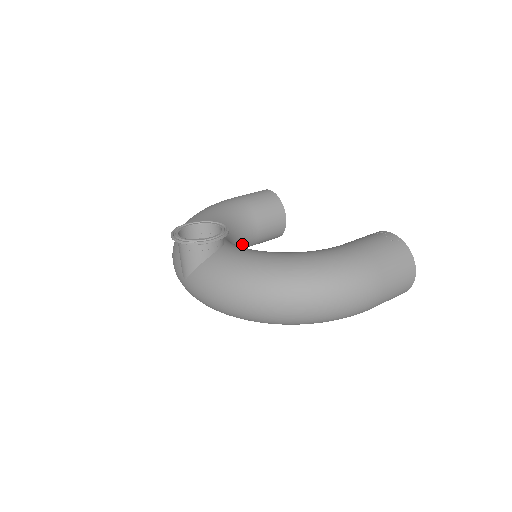
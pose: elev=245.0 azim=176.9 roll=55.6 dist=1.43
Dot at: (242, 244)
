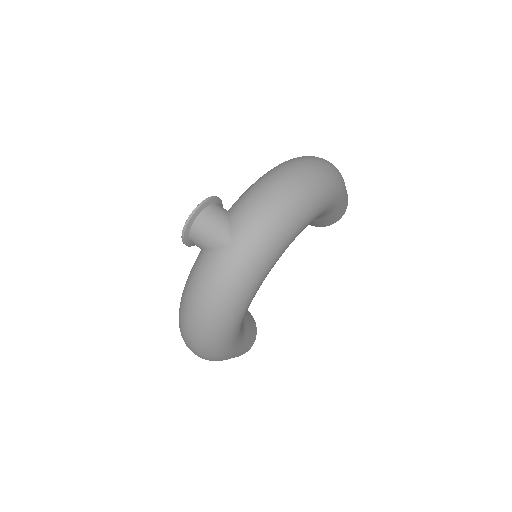
Dot at: occluded
